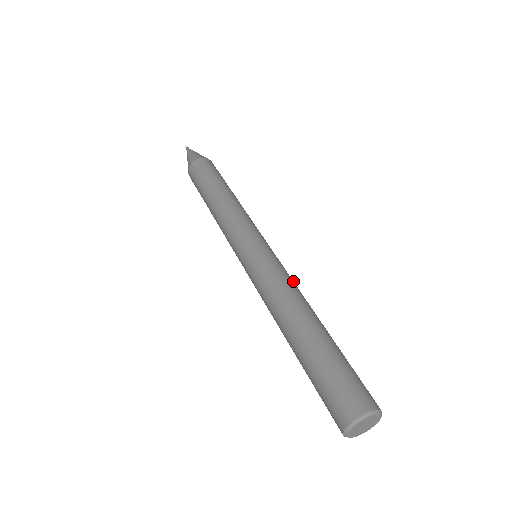
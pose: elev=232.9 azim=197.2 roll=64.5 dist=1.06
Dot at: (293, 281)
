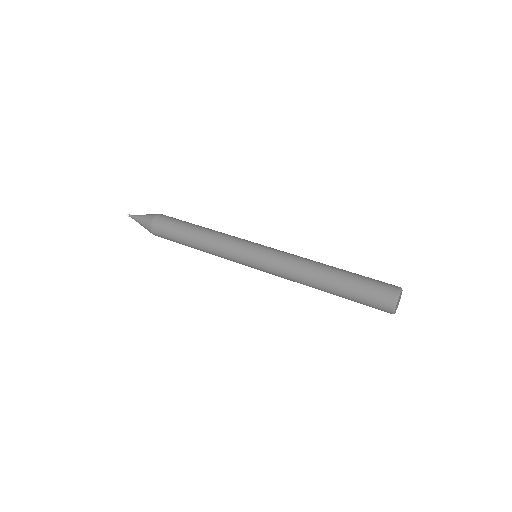
Dot at: occluded
